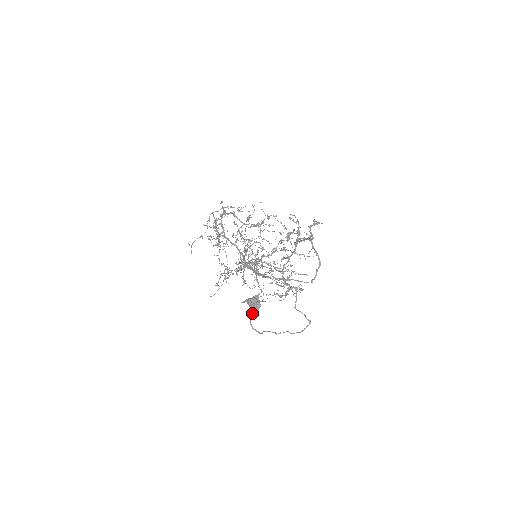
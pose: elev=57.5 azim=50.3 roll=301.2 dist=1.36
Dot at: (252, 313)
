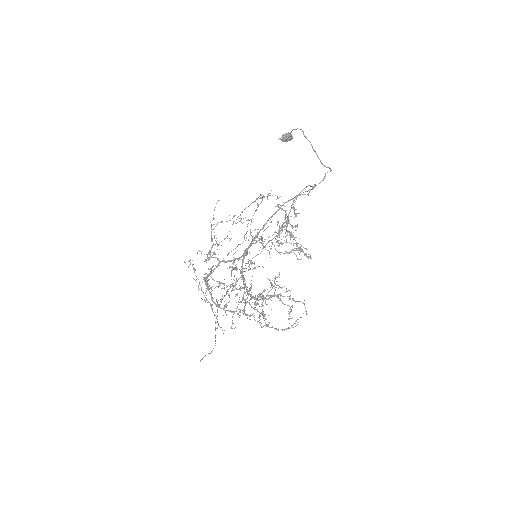
Dot at: (289, 134)
